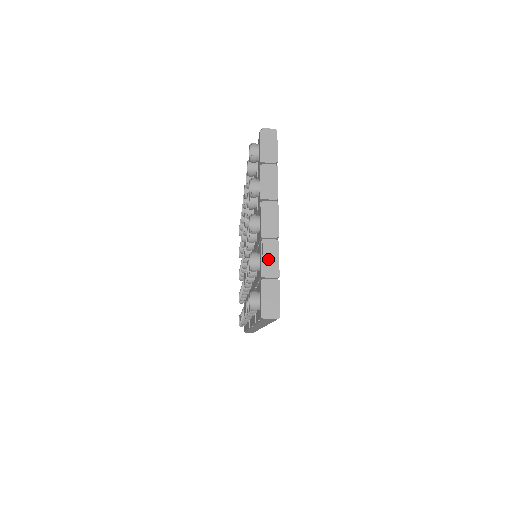
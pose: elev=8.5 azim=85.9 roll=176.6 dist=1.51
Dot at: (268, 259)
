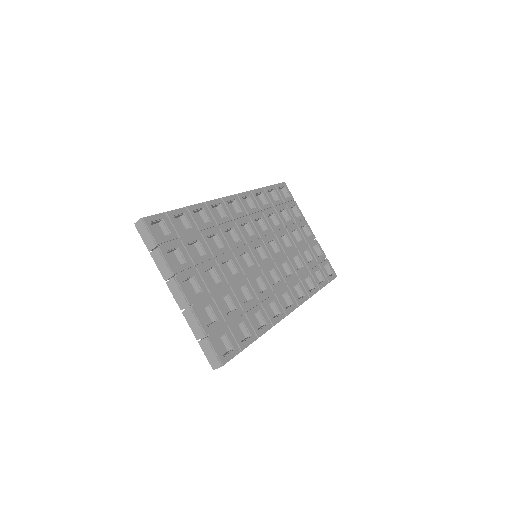
Dot at: (193, 325)
